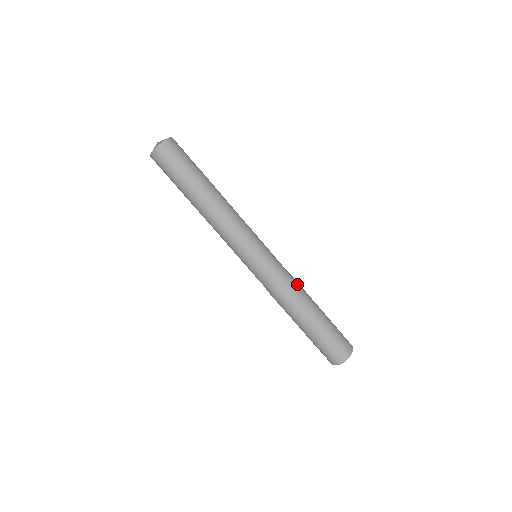
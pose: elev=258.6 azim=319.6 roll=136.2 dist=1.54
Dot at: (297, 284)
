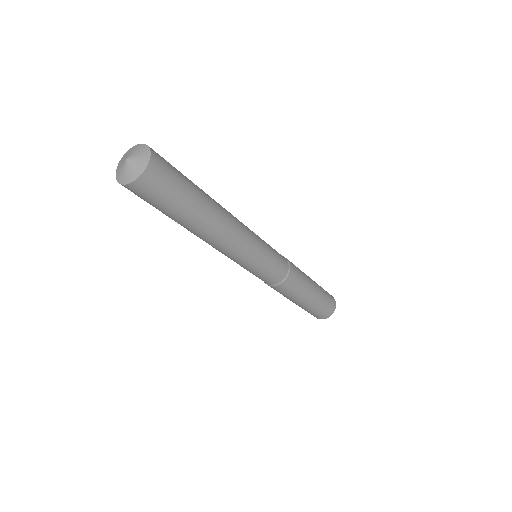
Dot at: (297, 278)
